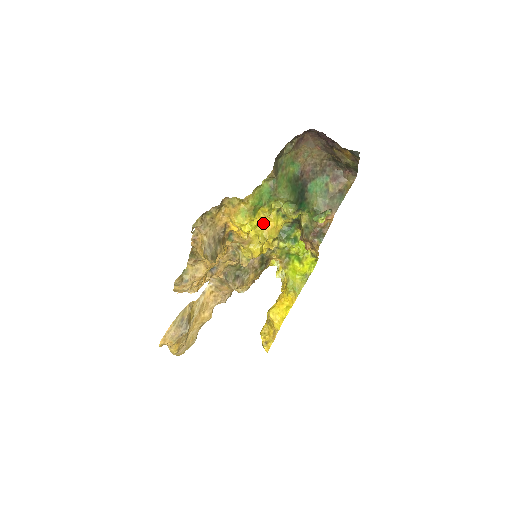
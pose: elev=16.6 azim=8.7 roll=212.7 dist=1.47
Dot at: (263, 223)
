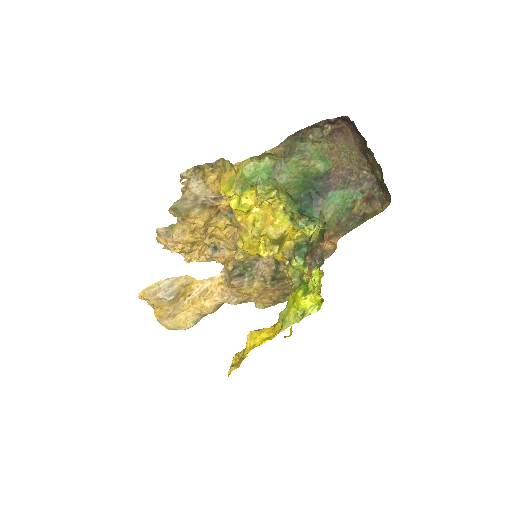
Dot at: (266, 215)
